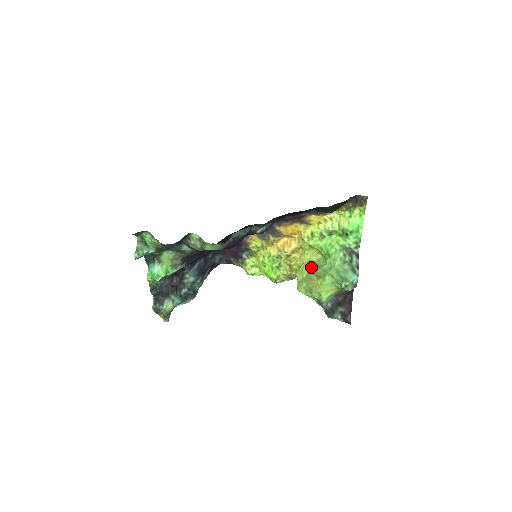
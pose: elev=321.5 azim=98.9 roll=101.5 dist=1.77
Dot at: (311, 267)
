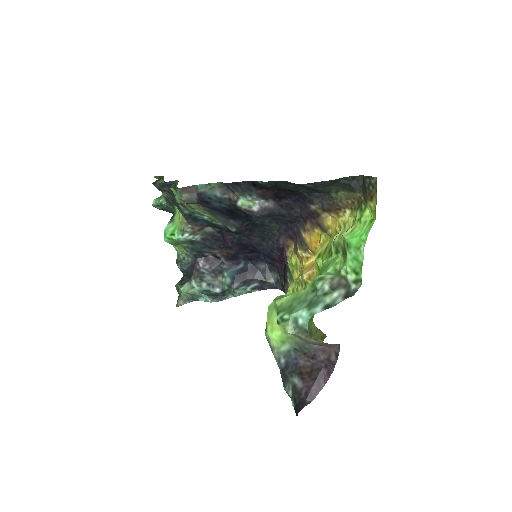
Dot at: occluded
